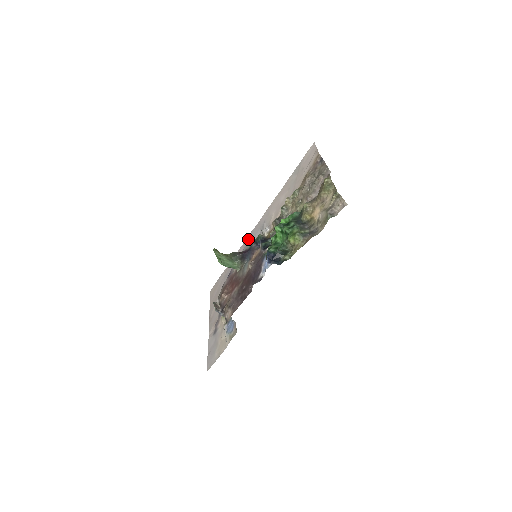
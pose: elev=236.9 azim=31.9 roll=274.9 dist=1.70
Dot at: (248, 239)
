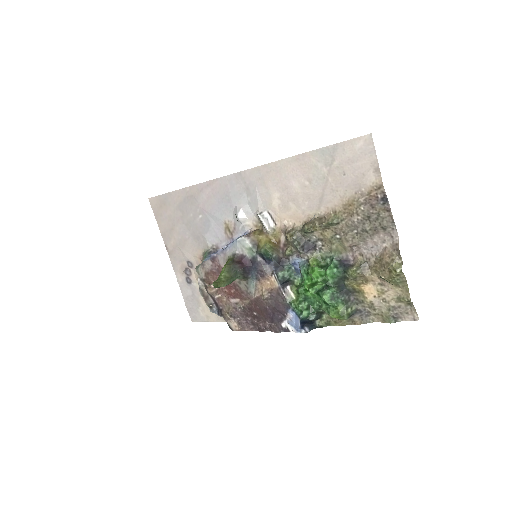
Dot at: (221, 186)
